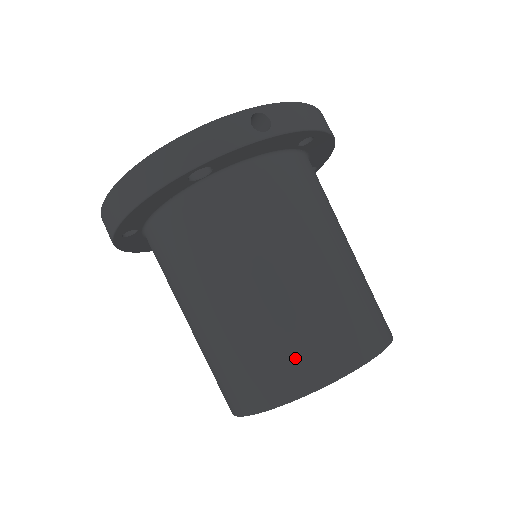
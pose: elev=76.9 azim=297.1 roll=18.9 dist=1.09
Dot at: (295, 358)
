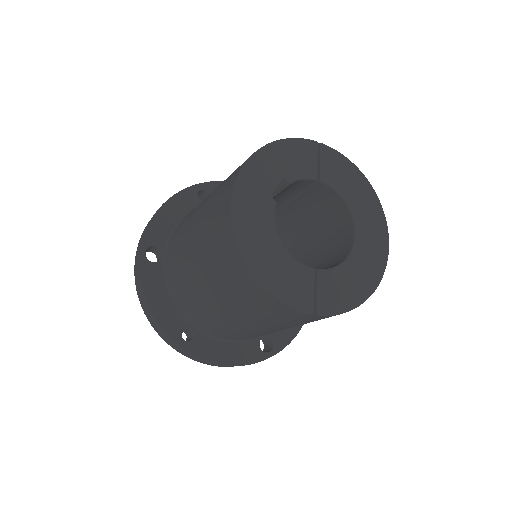
Dot at: (218, 210)
